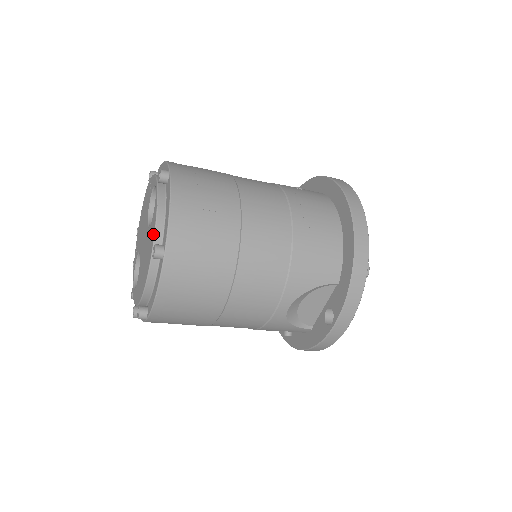
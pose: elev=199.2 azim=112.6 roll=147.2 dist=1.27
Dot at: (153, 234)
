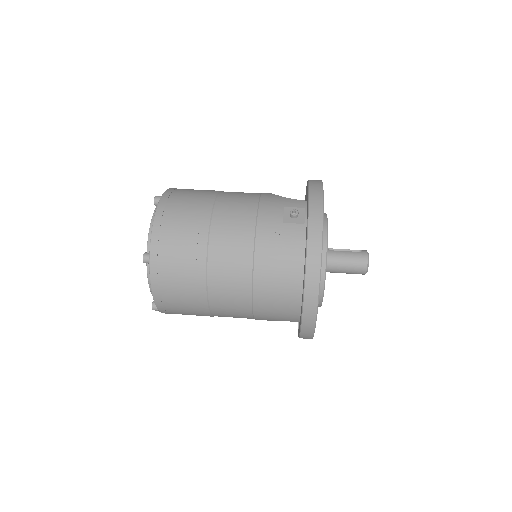
Dot at: occluded
